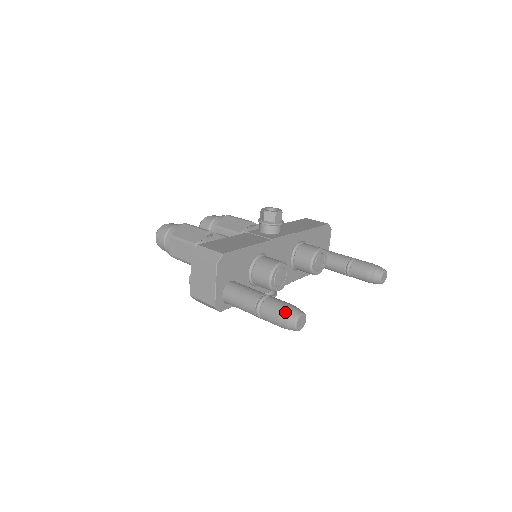
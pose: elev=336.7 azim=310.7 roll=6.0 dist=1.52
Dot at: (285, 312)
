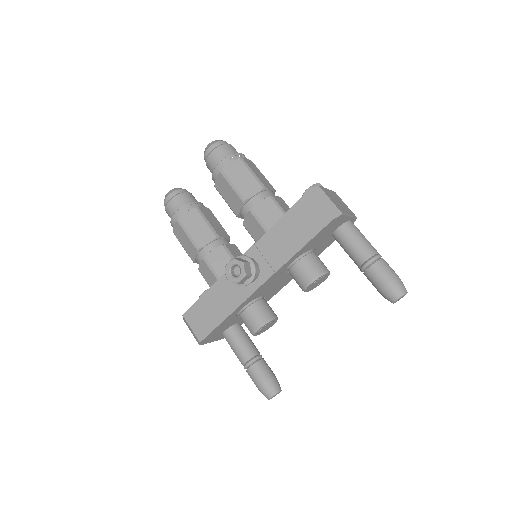
Dot at: (260, 391)
